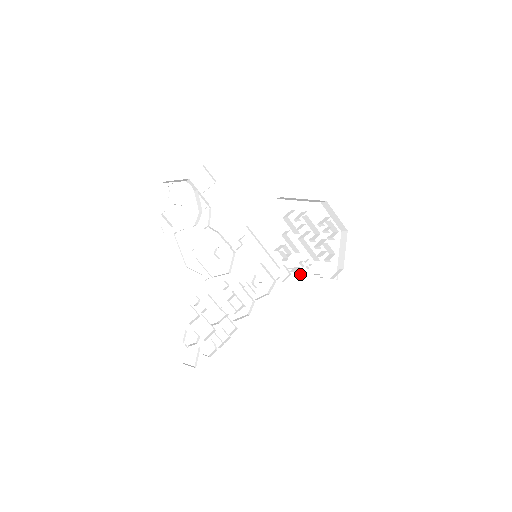
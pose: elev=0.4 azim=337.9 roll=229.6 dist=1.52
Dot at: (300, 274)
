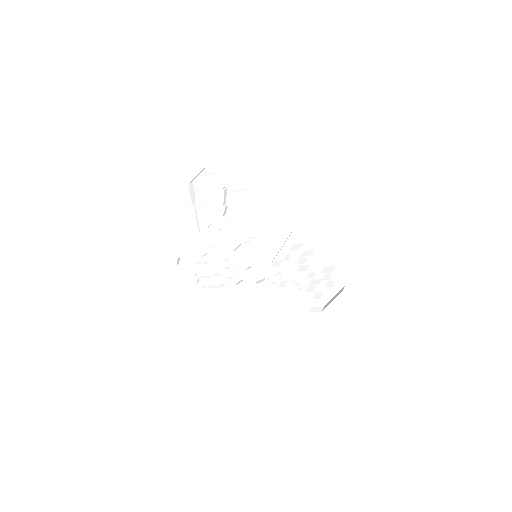
Dot at: (286, 289)
